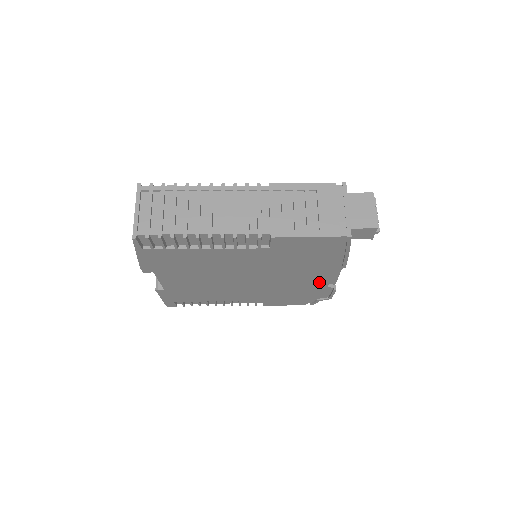
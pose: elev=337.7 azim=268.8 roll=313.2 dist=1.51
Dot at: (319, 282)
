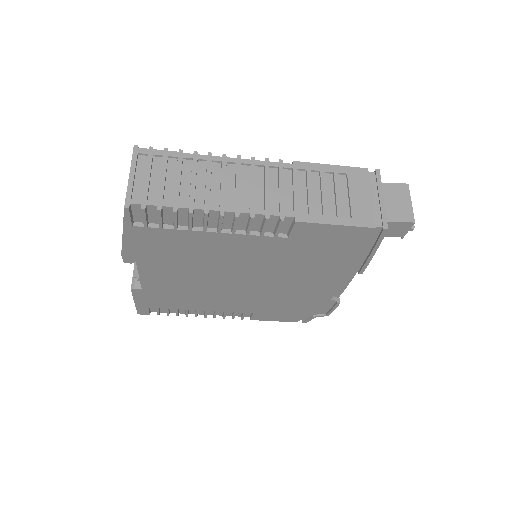
Dot at: (325, 291)
